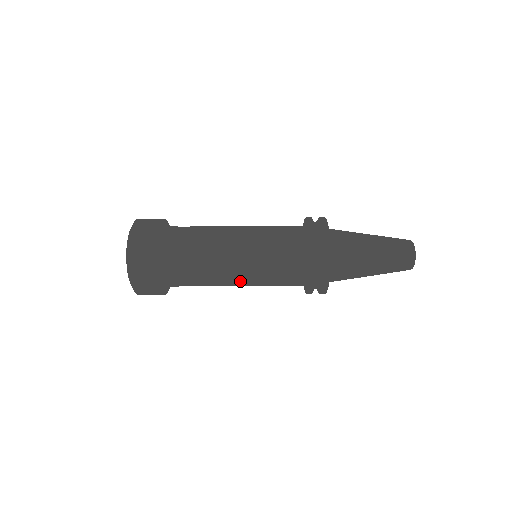
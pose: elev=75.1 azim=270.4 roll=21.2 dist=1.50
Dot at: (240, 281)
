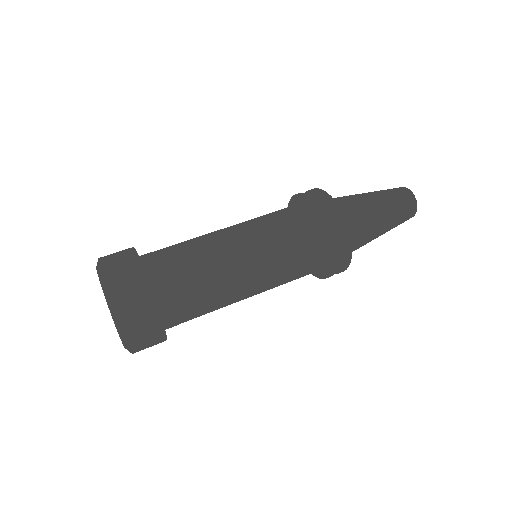
Dot at: (254, 288)
